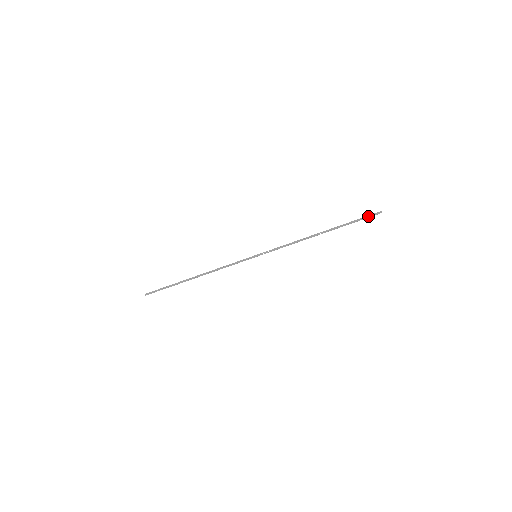
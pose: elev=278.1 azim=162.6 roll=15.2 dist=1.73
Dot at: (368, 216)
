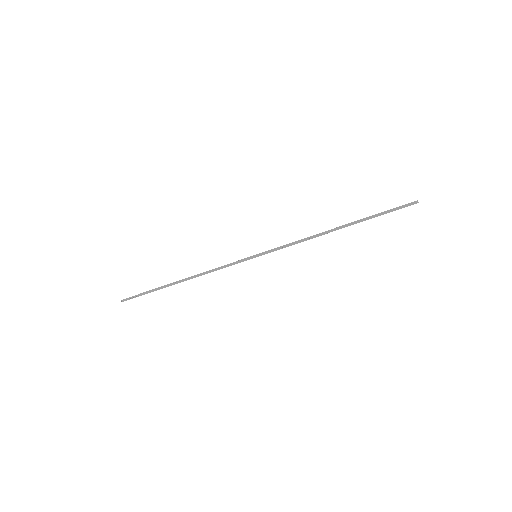
Dot at: (400, 206)
